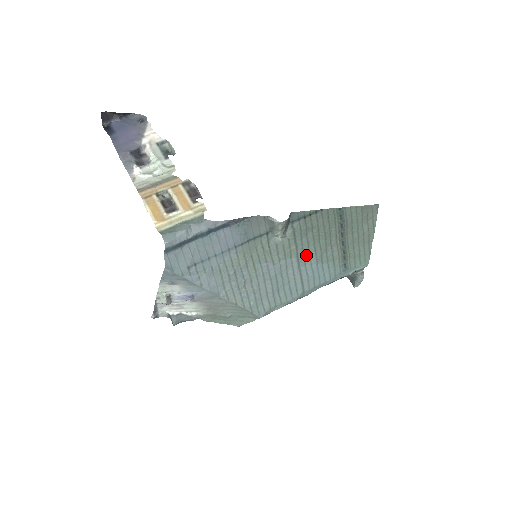
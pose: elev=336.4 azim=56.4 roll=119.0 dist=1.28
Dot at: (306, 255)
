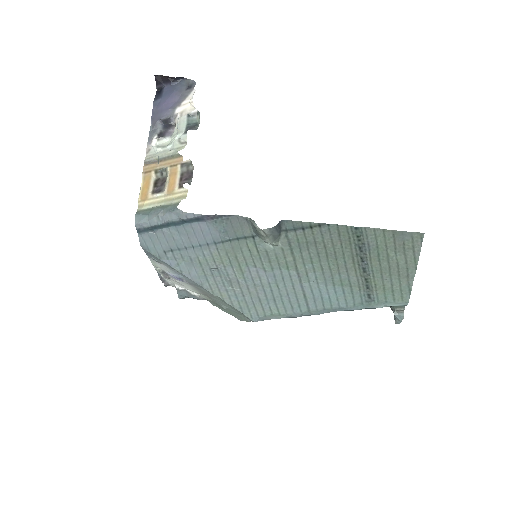
Dot at: (309, 271)
